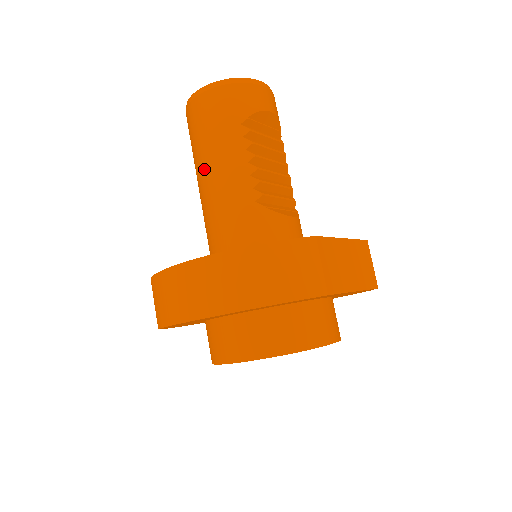
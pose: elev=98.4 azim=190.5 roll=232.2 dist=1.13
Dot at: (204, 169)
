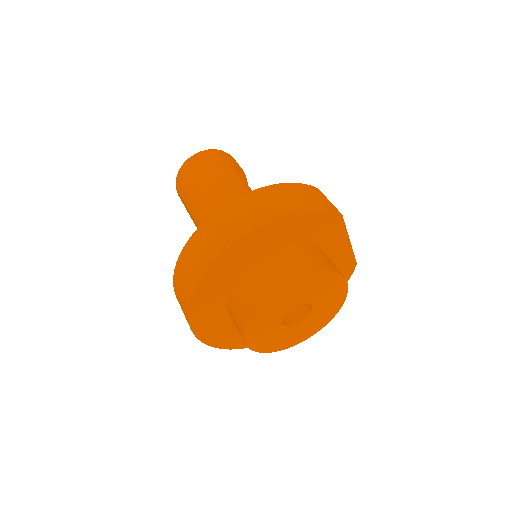
Dot at: (207, 193)
